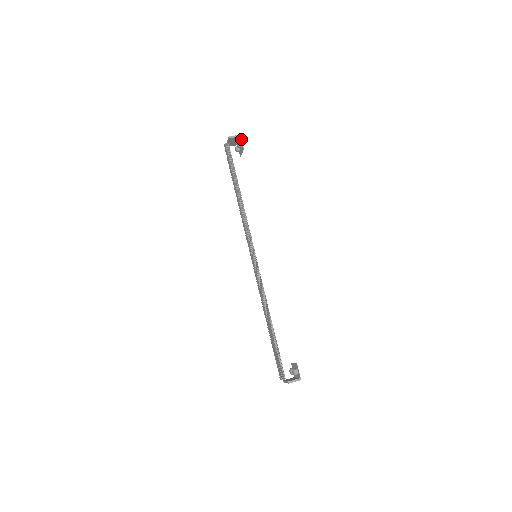
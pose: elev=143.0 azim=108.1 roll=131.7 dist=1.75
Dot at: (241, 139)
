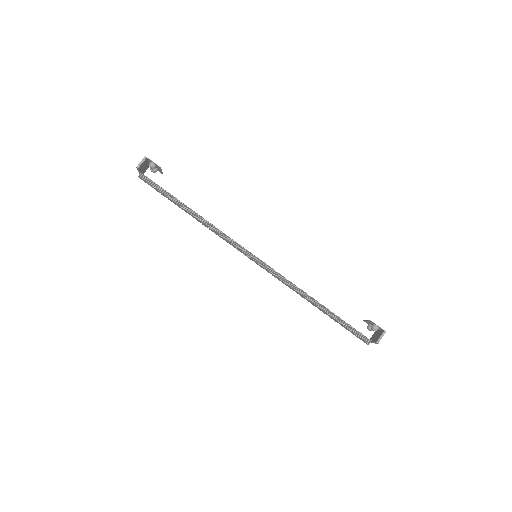
Dot at: (149, 160)
